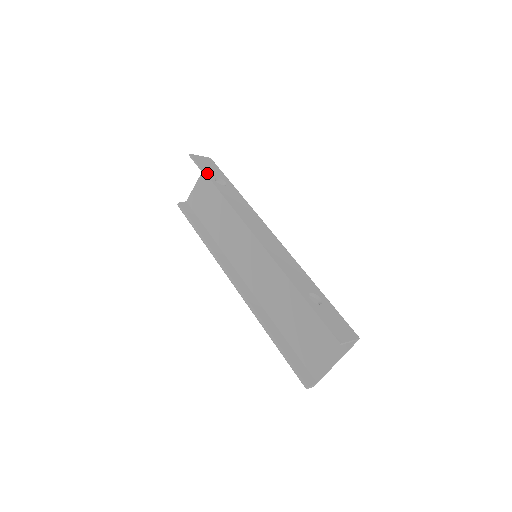
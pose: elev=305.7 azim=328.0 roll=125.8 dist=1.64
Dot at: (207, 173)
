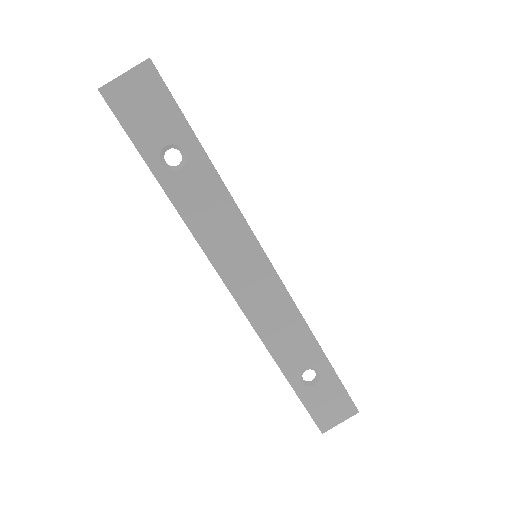
Dot at: (142, 148)
